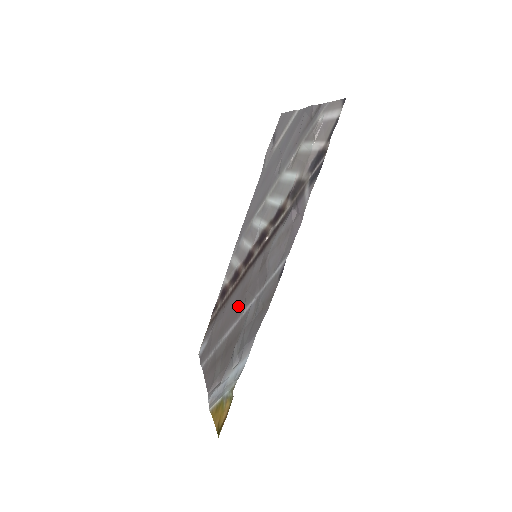
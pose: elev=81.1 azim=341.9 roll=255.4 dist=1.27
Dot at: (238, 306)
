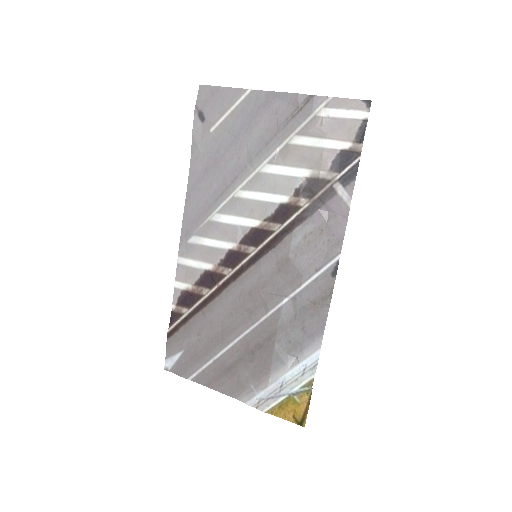
Dot at: (247, 309)
